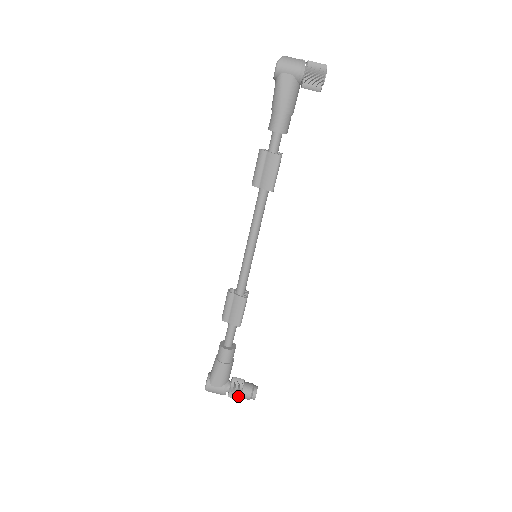
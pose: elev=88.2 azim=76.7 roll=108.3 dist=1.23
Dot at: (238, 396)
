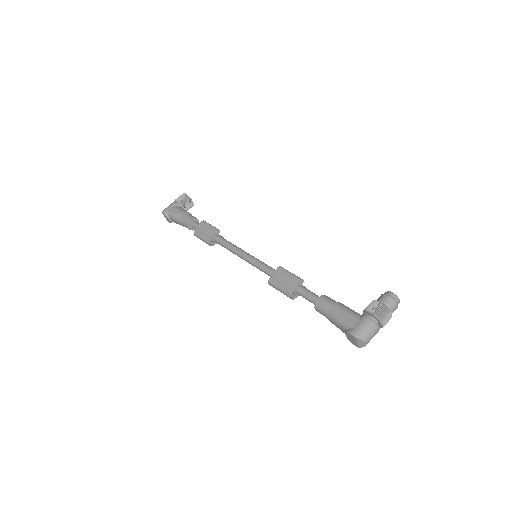
Dot at: (380, 306)
